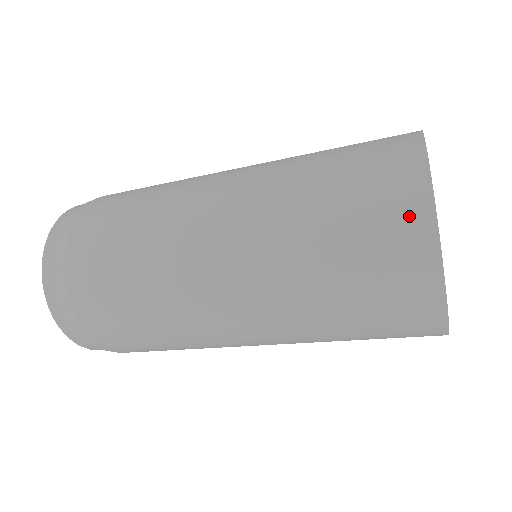
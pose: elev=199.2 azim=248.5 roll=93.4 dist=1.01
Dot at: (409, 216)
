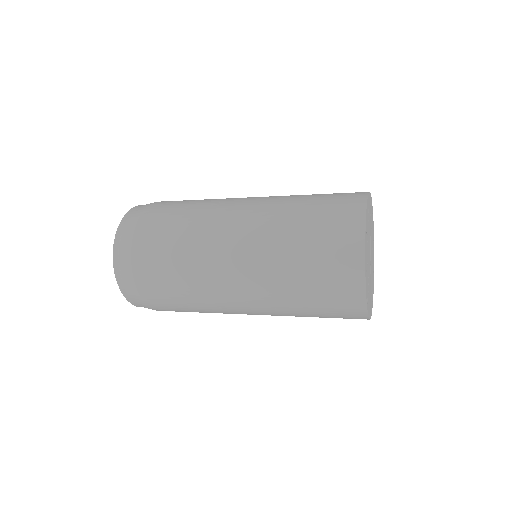
Dot at: (350, 279)
